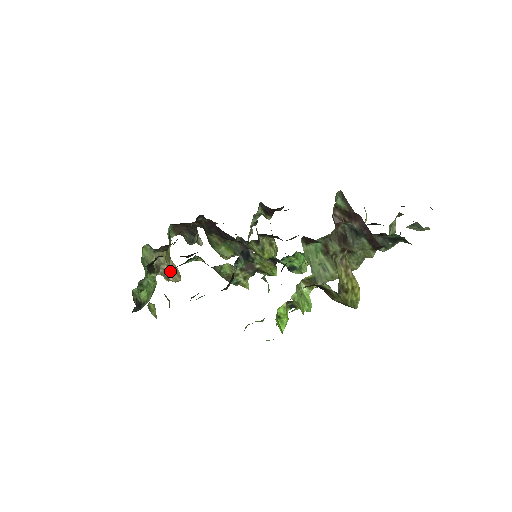
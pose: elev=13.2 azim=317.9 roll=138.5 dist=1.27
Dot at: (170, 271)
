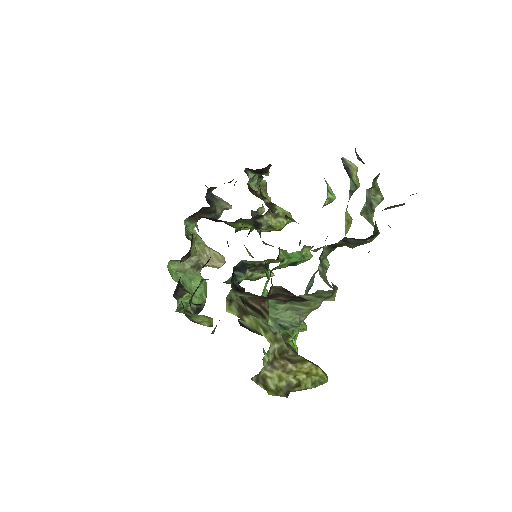
Dot at: (209, 262)
